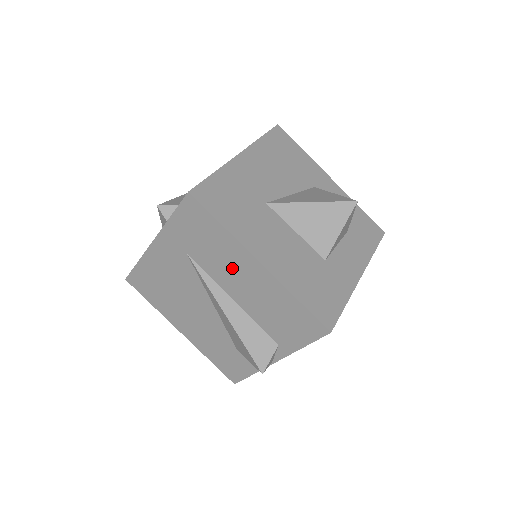
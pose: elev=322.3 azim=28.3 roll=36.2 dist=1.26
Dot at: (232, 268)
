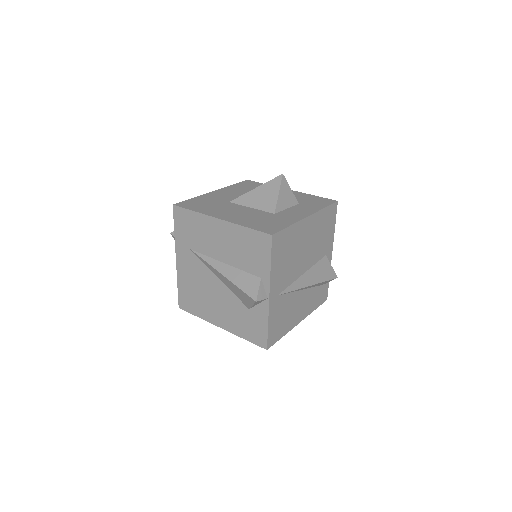
Dot at: (211, 237)
